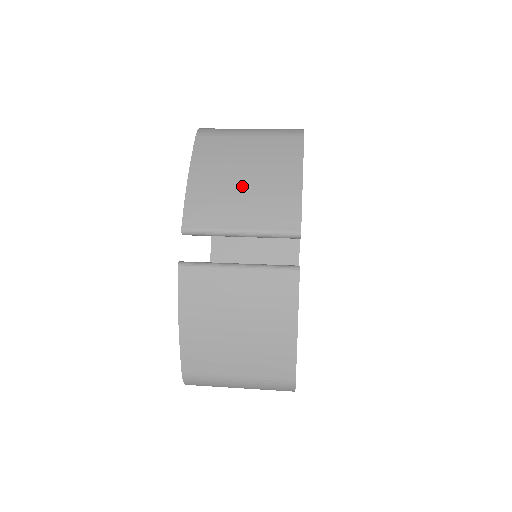
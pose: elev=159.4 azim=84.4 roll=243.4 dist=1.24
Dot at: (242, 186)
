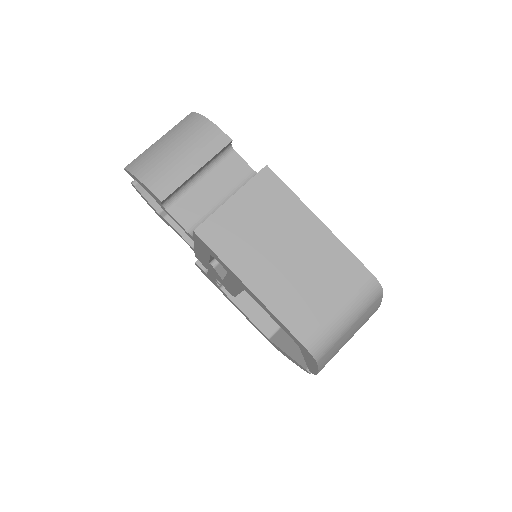
Dot at: occluded
